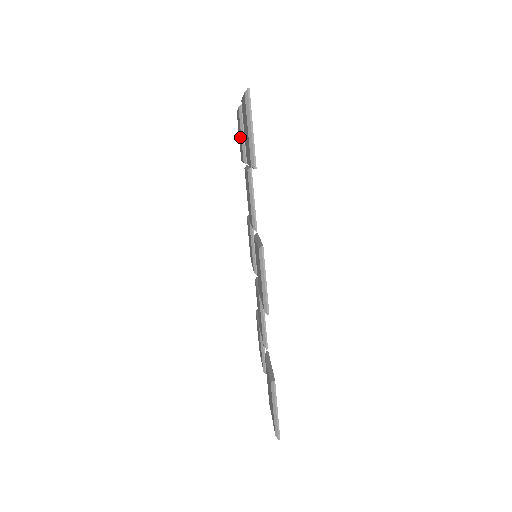
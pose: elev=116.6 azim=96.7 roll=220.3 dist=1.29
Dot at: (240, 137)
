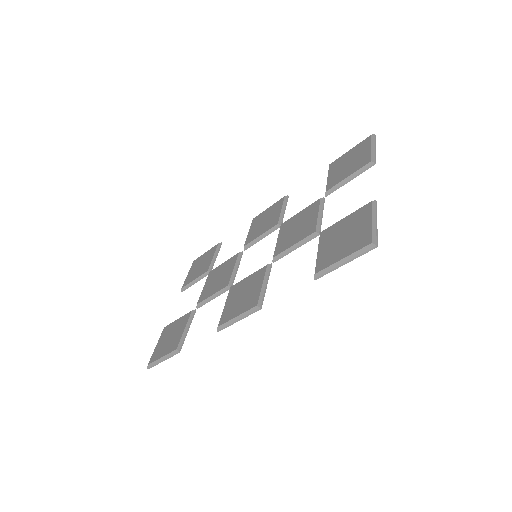
Dot at: (347, 168)
